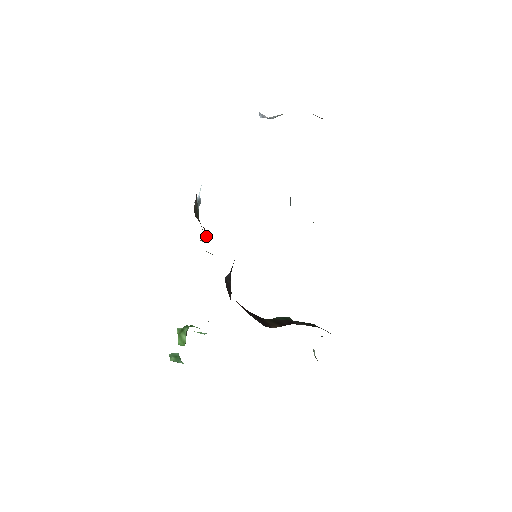
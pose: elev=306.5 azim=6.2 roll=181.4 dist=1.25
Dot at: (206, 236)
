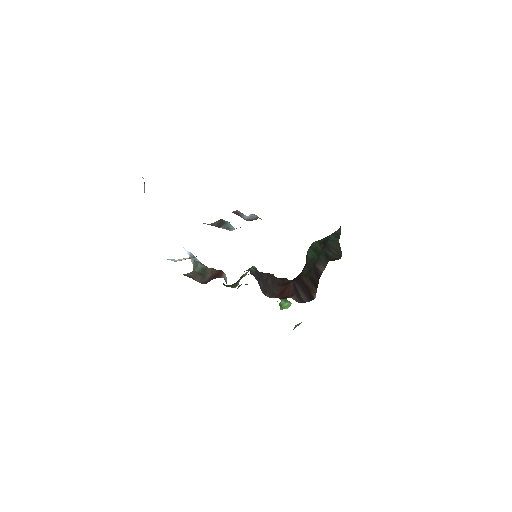
Dot at: (224, 278)
